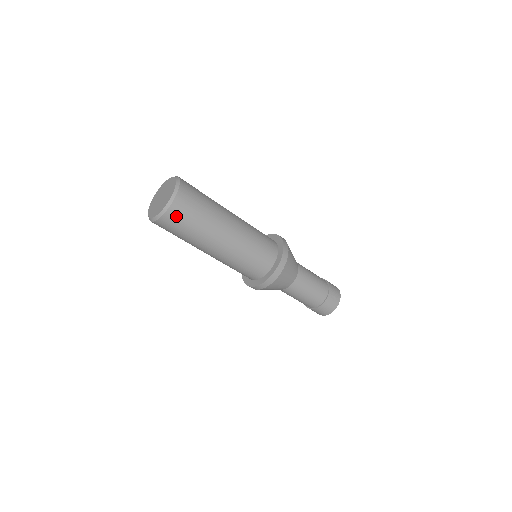
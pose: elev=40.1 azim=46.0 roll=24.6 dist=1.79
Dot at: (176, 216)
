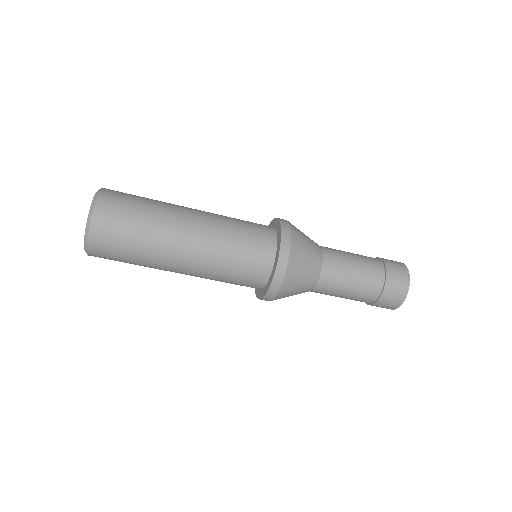
Dot at: (112, 204)
